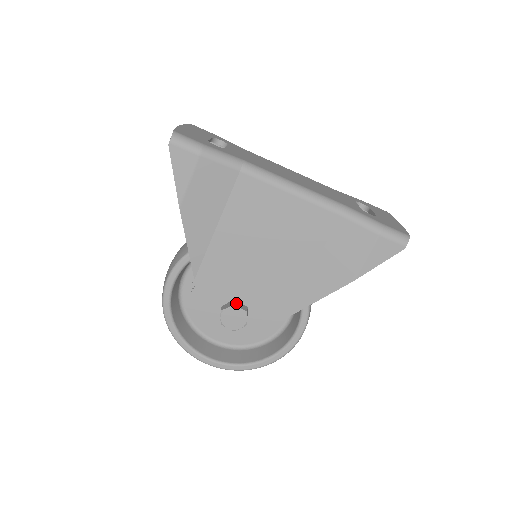
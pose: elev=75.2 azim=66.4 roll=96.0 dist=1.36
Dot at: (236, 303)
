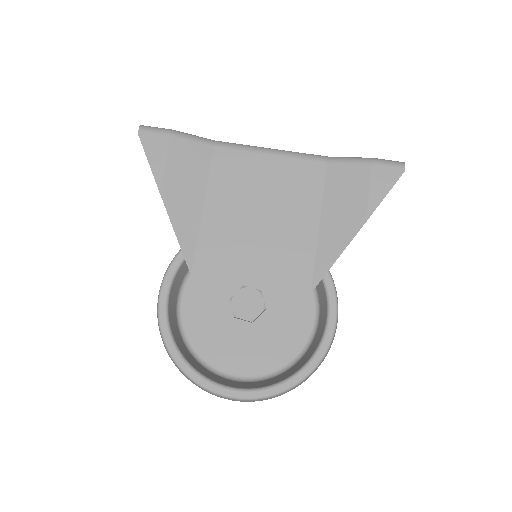
Dot at: (246, 287)
